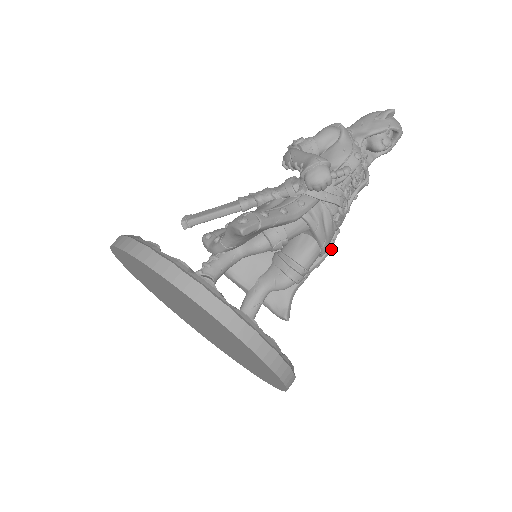
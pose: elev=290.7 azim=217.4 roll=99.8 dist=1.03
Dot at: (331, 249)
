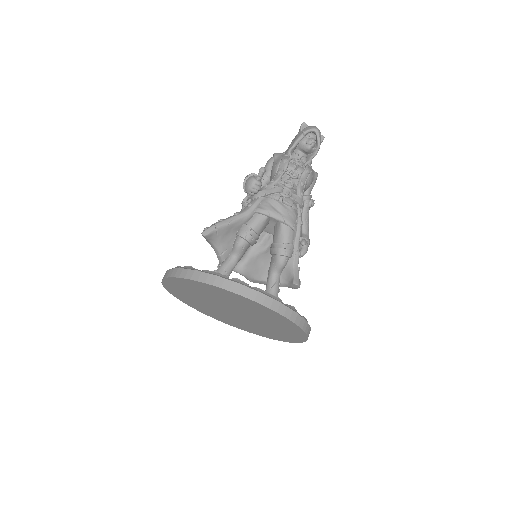
Dot at: (300, 223)
